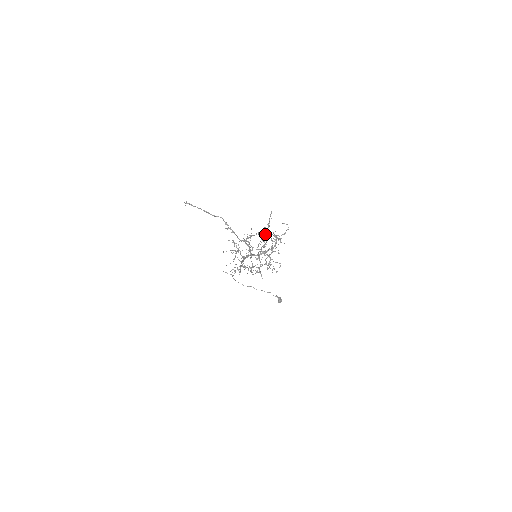
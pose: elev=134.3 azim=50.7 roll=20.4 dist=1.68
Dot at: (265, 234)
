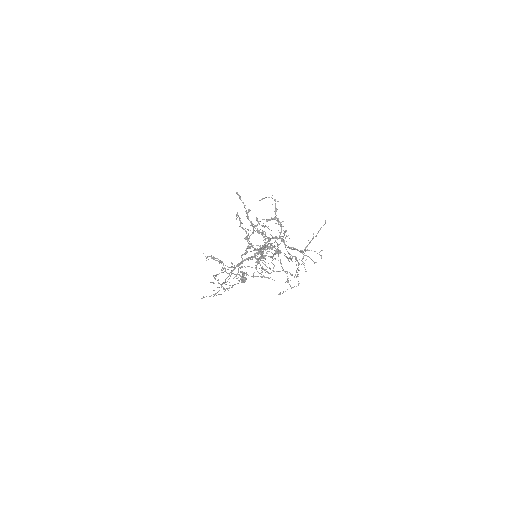
Dot at: (320, 228)
